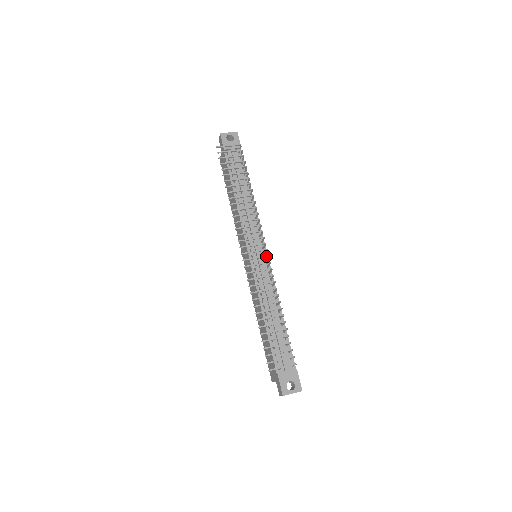
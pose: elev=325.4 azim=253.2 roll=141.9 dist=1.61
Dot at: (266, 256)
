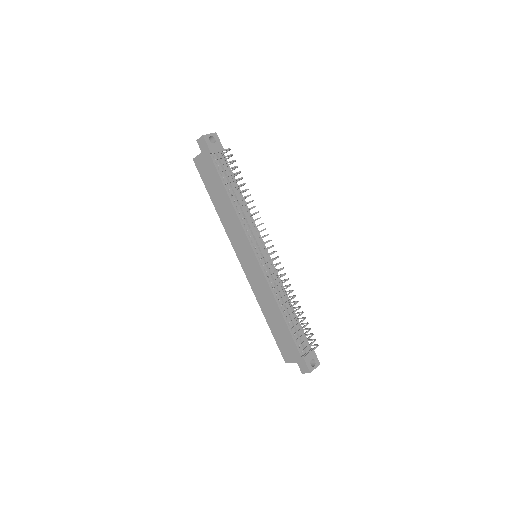
Dot at: (278, 257)
